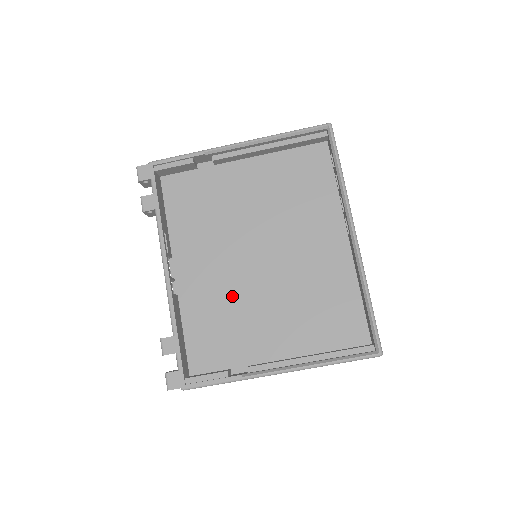
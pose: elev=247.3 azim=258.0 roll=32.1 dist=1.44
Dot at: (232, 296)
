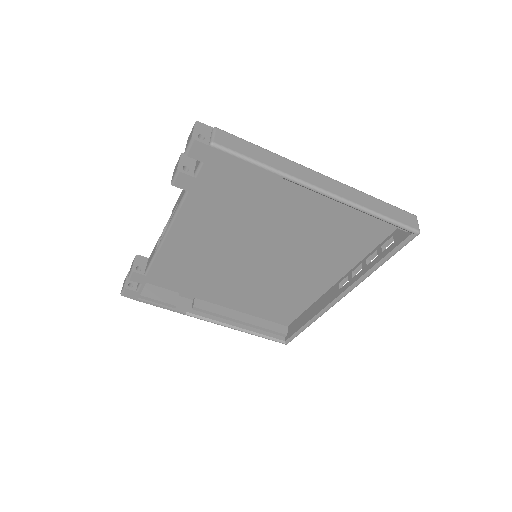
Dot at: (214, 263)
